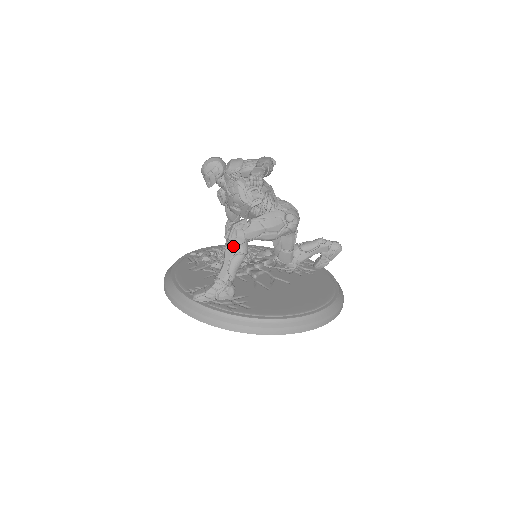
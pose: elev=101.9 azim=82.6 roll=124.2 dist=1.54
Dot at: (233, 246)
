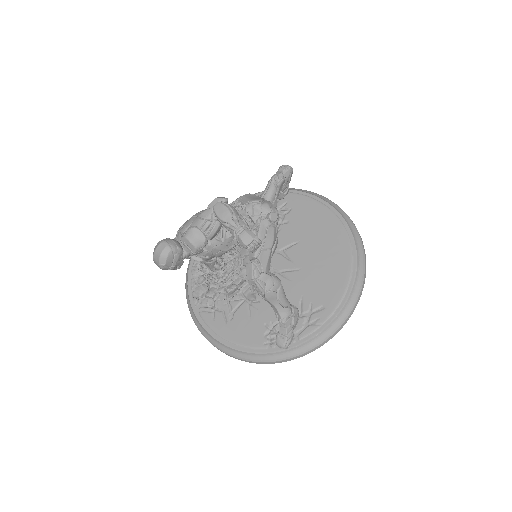
Dot at: (271, 292)
